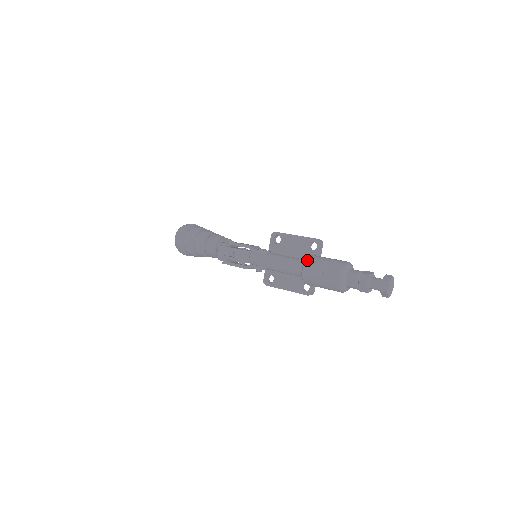
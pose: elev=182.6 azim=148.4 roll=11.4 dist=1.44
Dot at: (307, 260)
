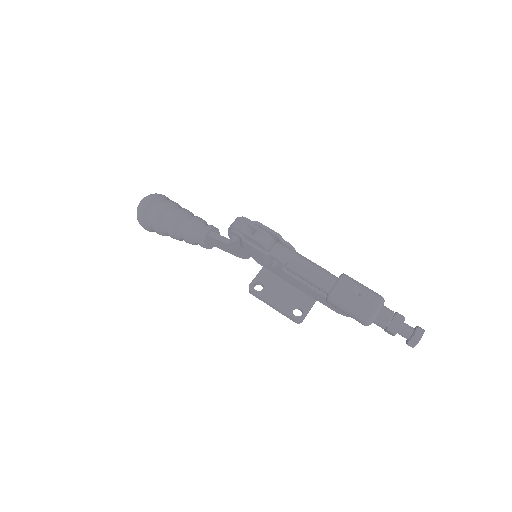
Dot at: (345, 275)
